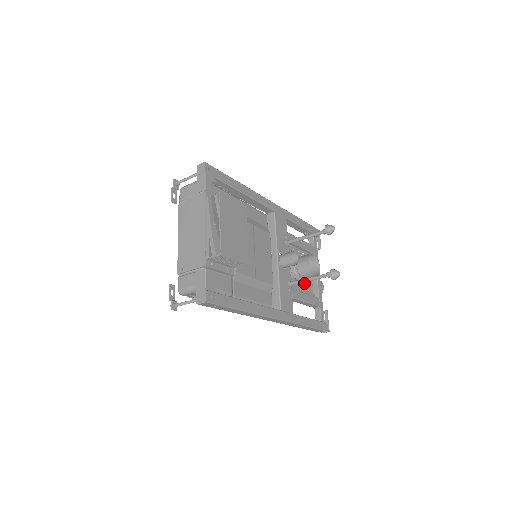
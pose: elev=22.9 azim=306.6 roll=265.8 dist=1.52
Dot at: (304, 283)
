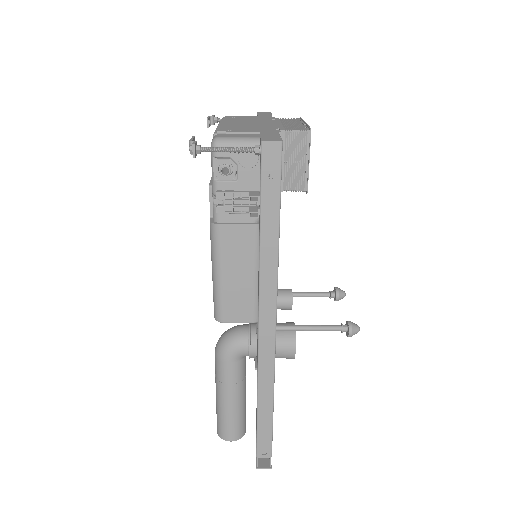
Dot at: (244, 387)
